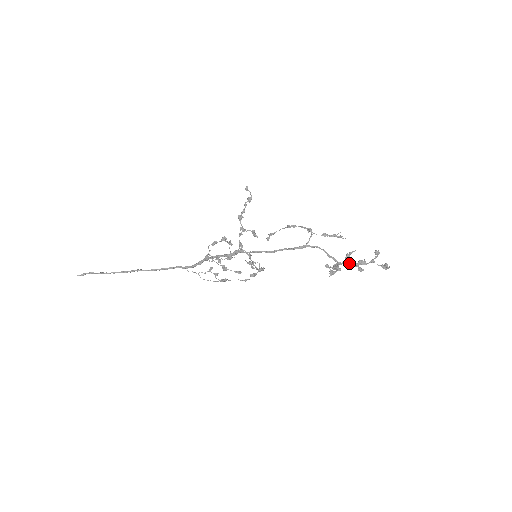
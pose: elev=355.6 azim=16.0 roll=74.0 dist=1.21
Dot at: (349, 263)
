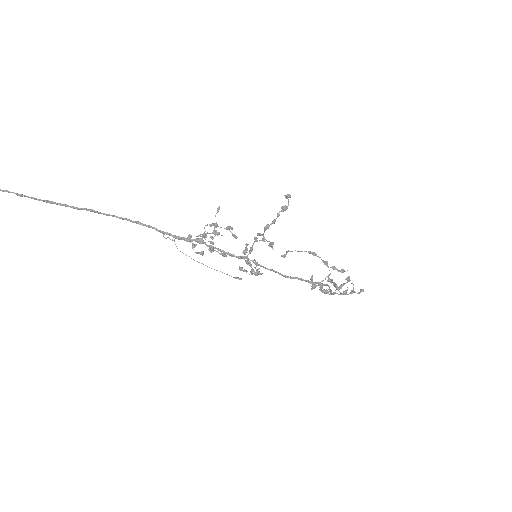
Dot at: (338, 294)
